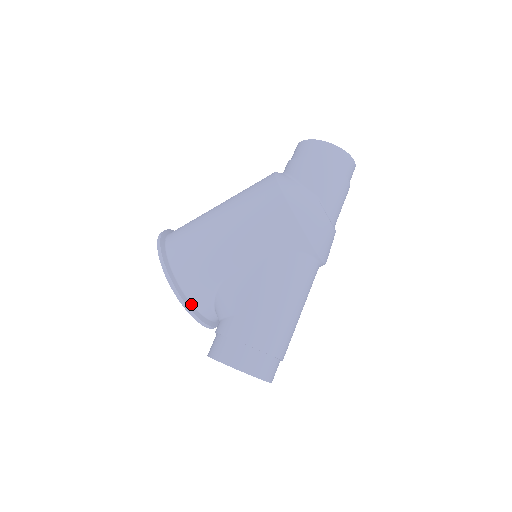
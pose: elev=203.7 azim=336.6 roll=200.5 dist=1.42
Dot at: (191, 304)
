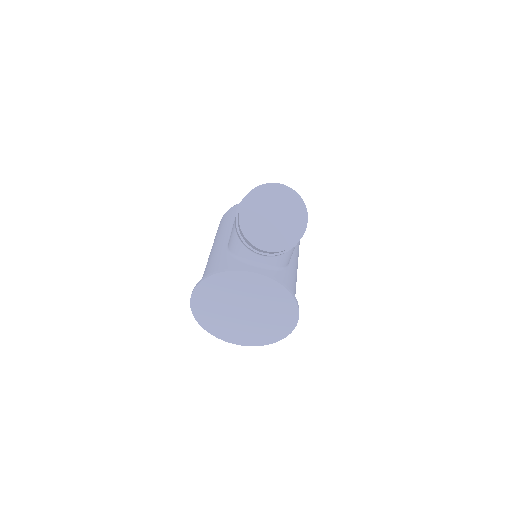
Dot at: occluded
